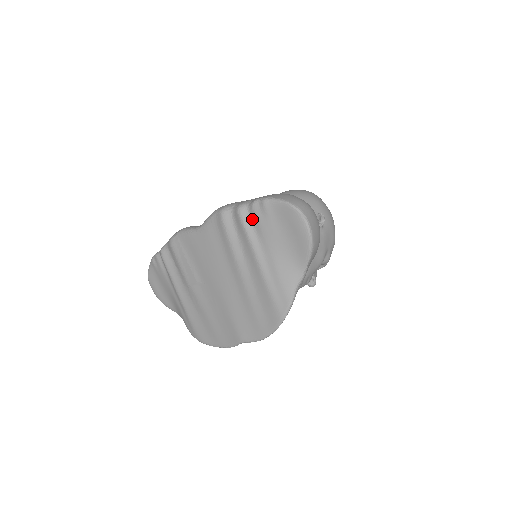
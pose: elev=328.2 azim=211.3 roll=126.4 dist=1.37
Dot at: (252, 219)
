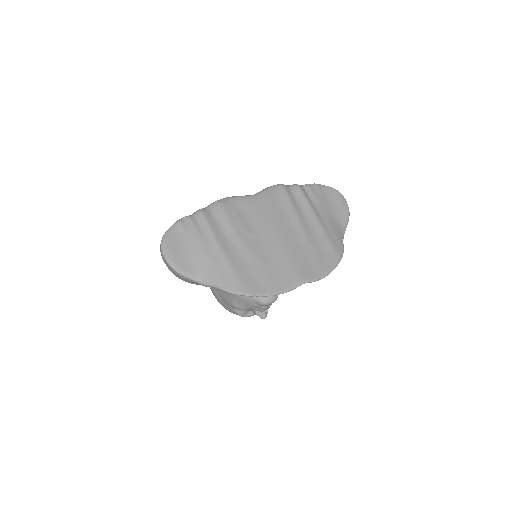
Dot at: (308, 193)
